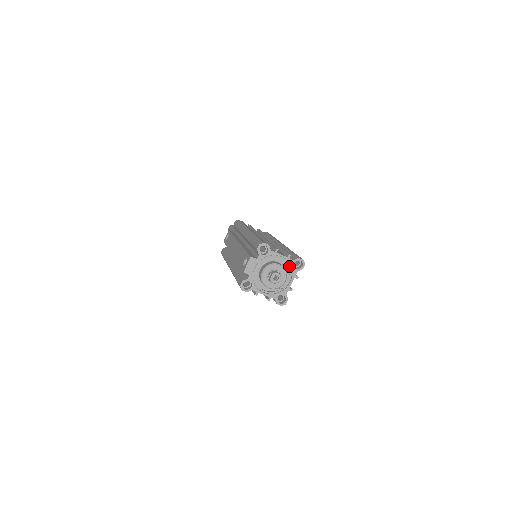
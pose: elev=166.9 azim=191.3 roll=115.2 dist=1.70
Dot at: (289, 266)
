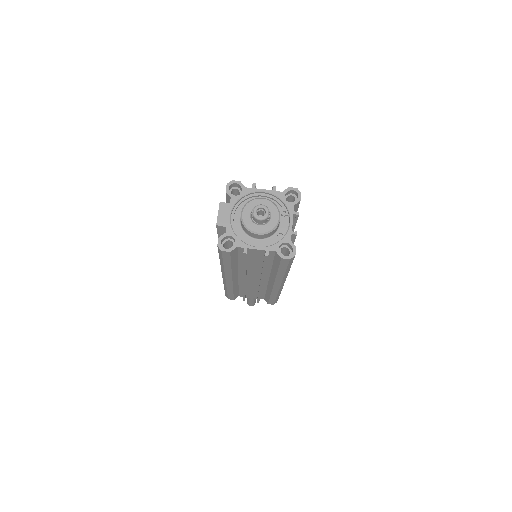
Dot at: (280, 203)
